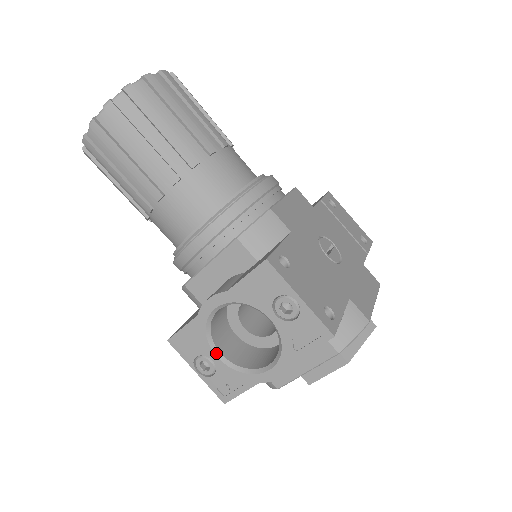
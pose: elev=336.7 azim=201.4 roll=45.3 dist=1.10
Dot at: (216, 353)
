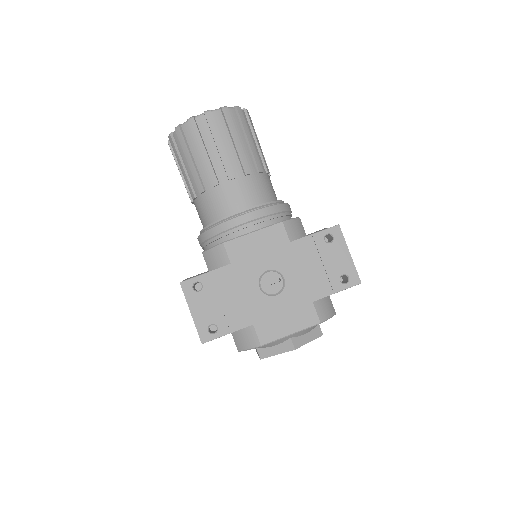
Dot at: occluded
